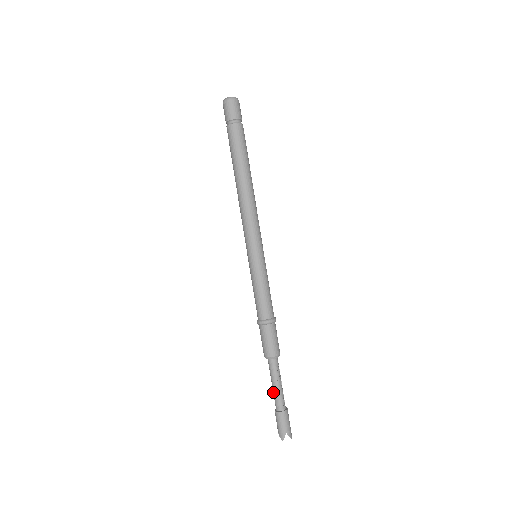
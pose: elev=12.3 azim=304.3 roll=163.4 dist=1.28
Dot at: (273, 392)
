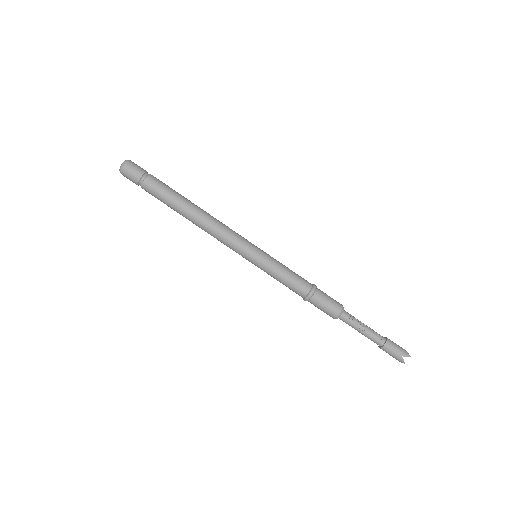
Dot at: occluded
